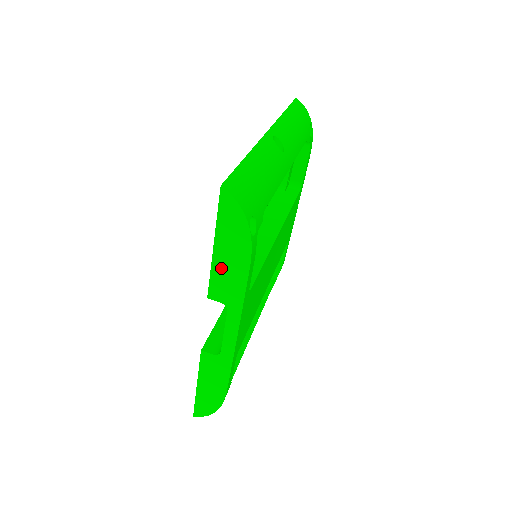
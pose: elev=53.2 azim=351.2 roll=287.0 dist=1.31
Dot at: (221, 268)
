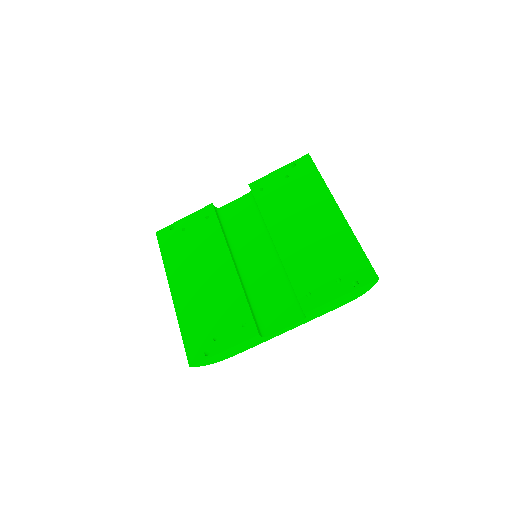
Dot at: (330, 304)
